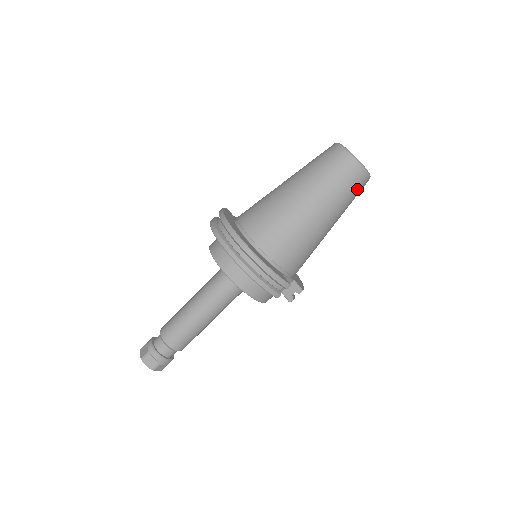
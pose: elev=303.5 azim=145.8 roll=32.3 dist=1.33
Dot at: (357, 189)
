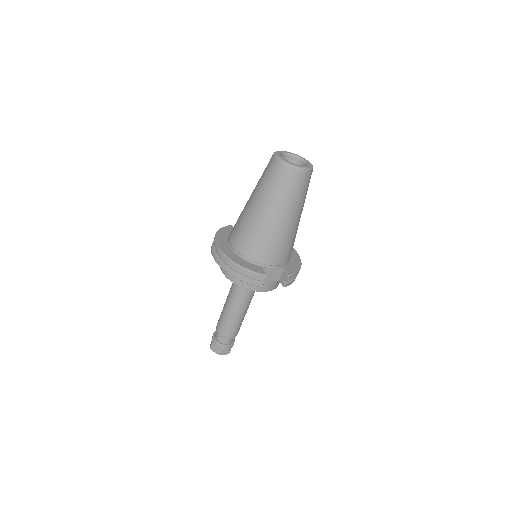
Dot at: (297, 184)
